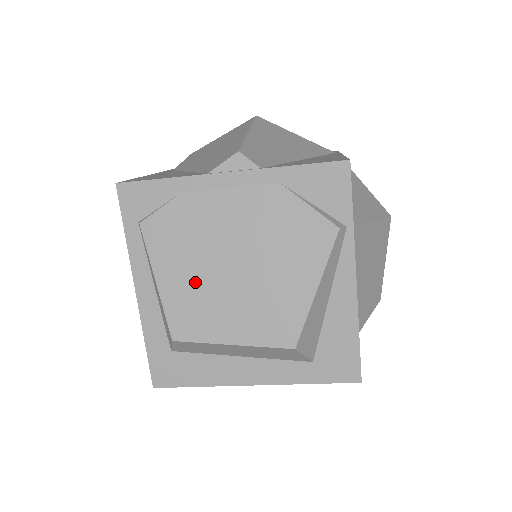
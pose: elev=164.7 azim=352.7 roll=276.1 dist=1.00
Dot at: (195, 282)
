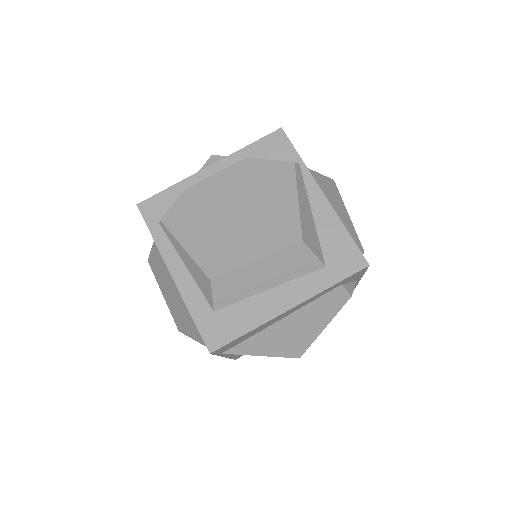
Dot at: (212, 235)
